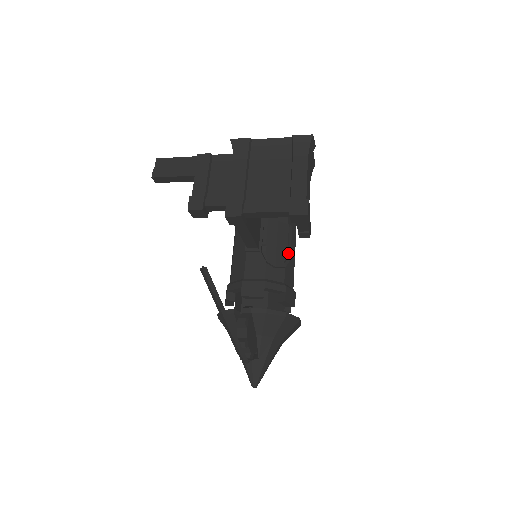
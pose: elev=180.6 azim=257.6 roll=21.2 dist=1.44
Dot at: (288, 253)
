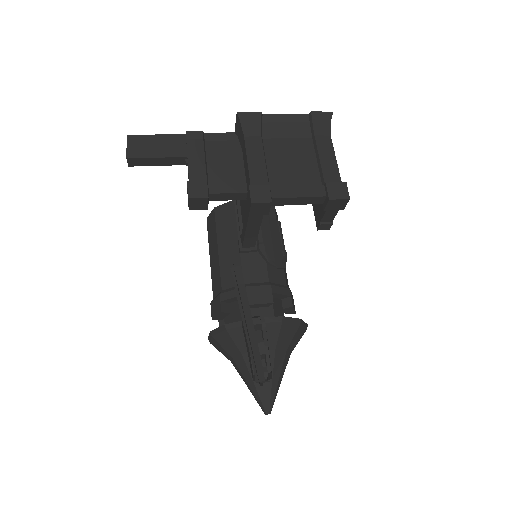
Dot at: (284, 252)
